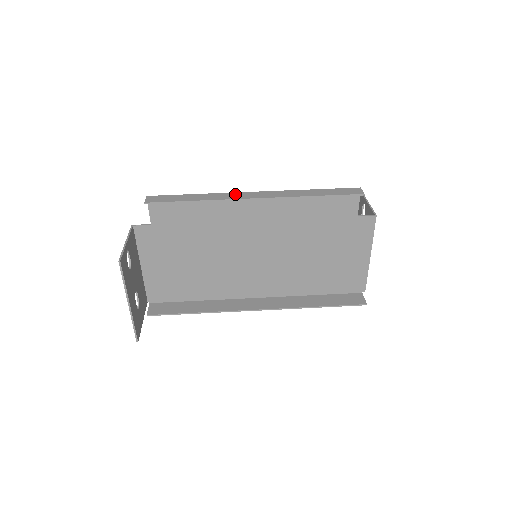
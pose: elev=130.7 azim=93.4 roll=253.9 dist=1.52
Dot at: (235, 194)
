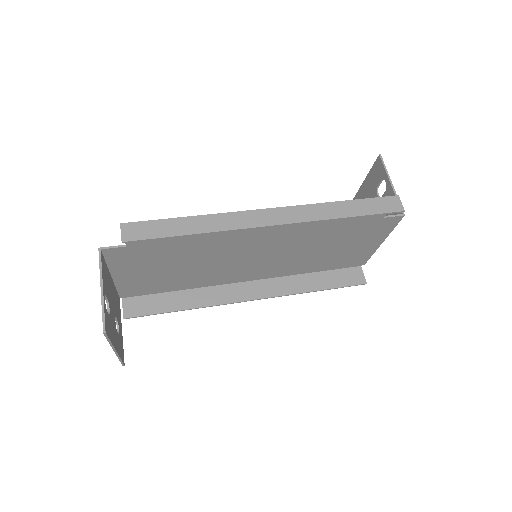
Dot at: (244, 216)
